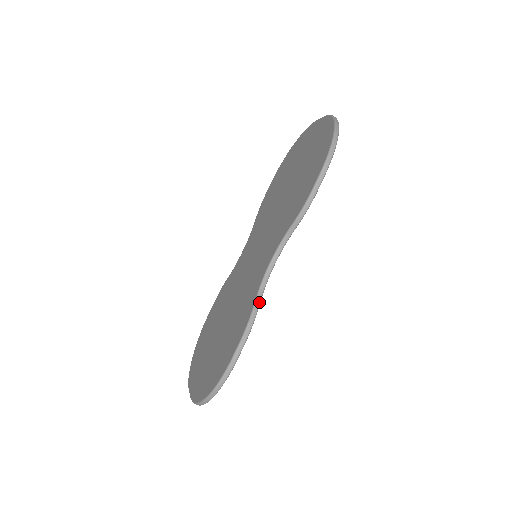
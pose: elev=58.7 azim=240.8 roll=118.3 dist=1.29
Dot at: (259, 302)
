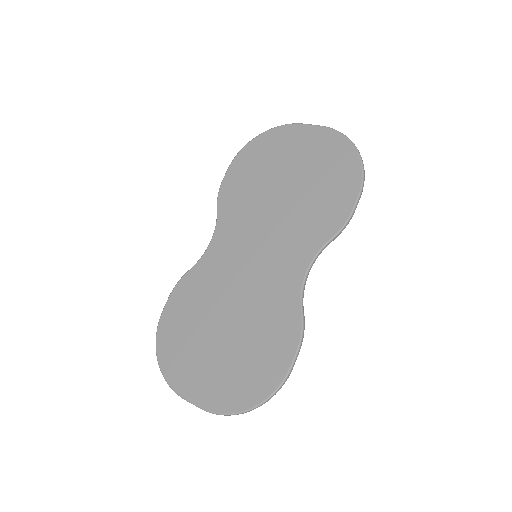
Dot at: occluded
